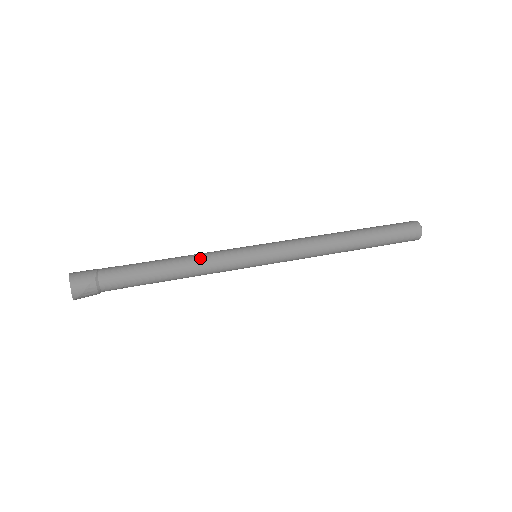
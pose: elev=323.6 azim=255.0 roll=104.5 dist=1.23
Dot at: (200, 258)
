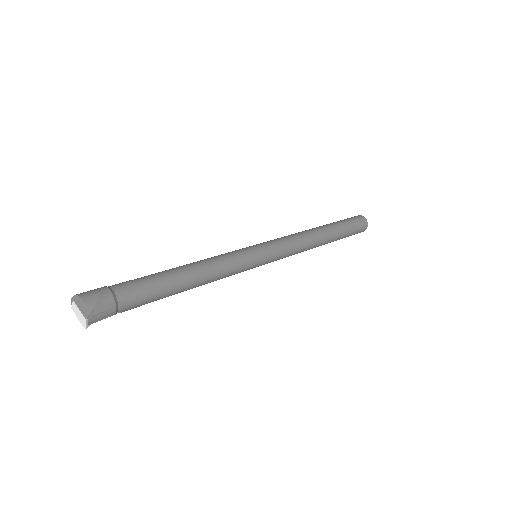
Dot at: (207, 258)
